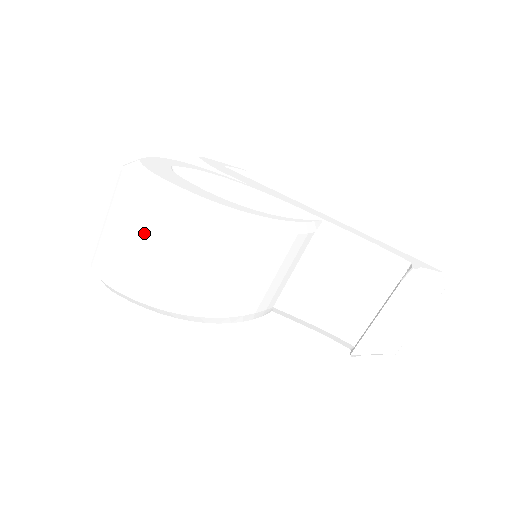
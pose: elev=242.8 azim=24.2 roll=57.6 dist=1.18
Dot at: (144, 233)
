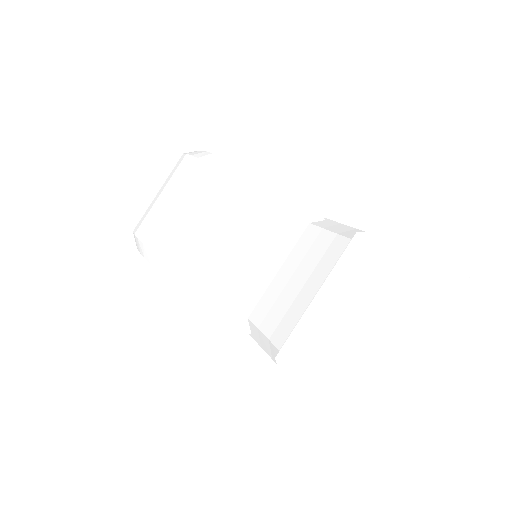
Dot at: (167, 180)
